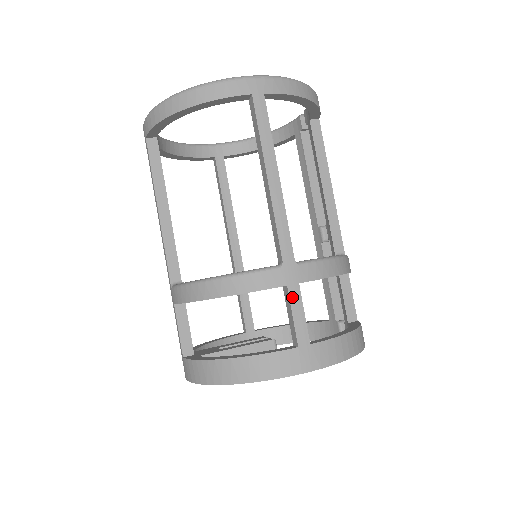
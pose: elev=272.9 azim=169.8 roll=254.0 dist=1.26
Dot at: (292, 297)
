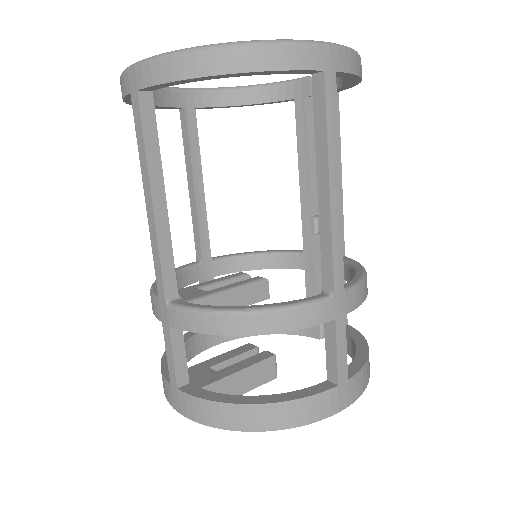
Dot at: (338, 331)
